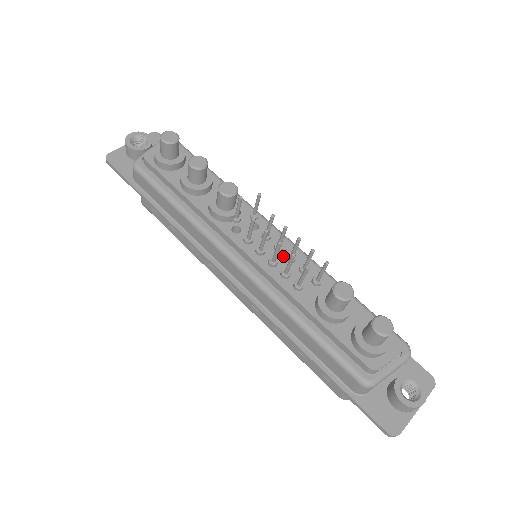
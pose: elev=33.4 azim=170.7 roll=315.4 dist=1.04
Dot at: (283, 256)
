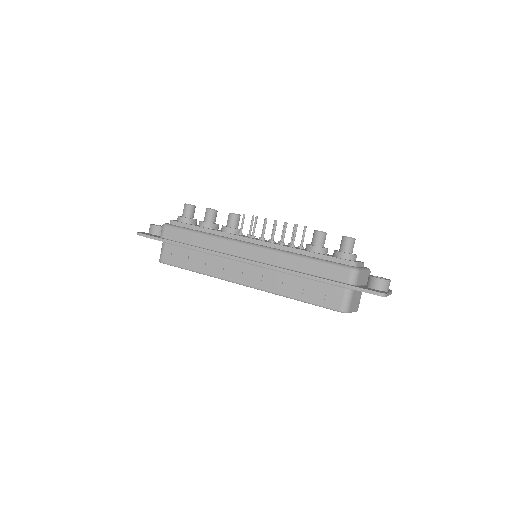
Dot at: occluded
